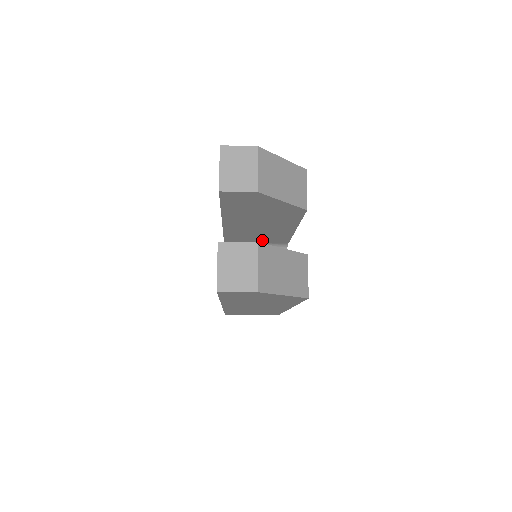
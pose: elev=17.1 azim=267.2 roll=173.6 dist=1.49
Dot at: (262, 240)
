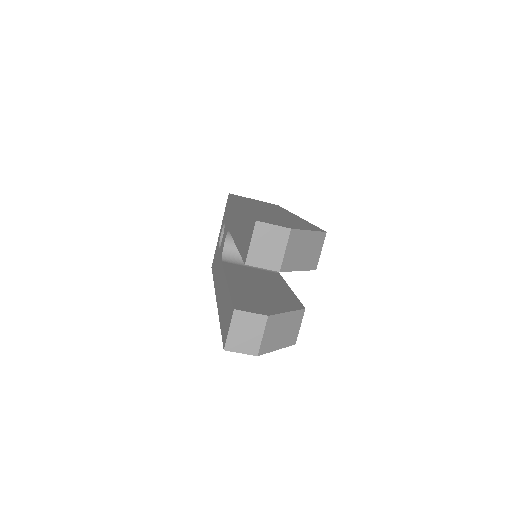
Dot at: occluded
